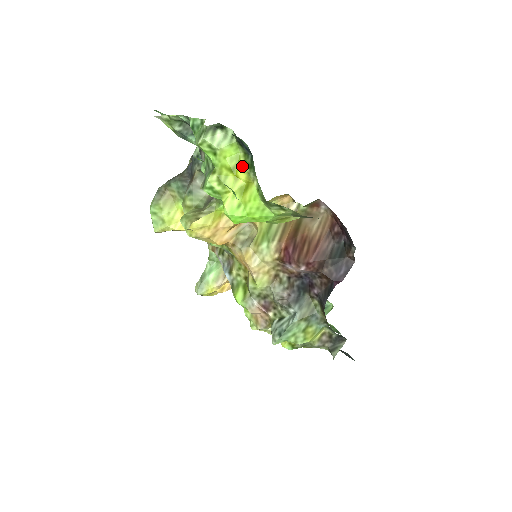
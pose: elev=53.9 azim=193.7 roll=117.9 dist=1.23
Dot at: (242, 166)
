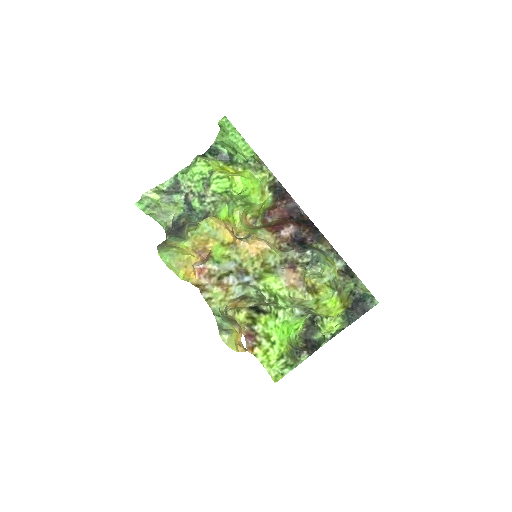
Dot at: (227, 167)
